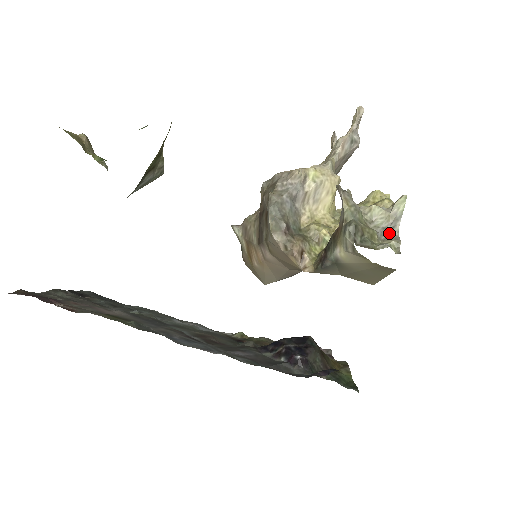
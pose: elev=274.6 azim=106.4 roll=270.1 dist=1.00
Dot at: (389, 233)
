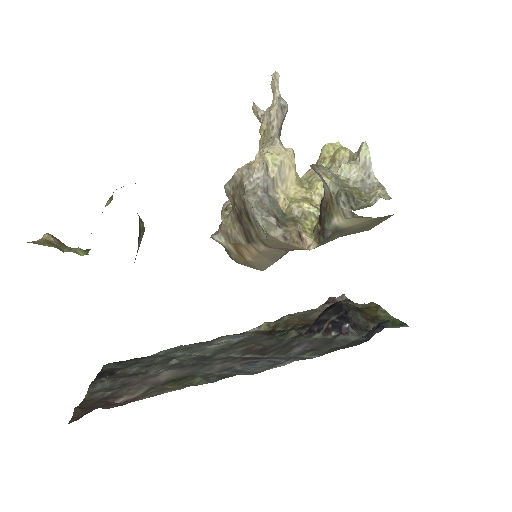
Dot at: (368, 183)
